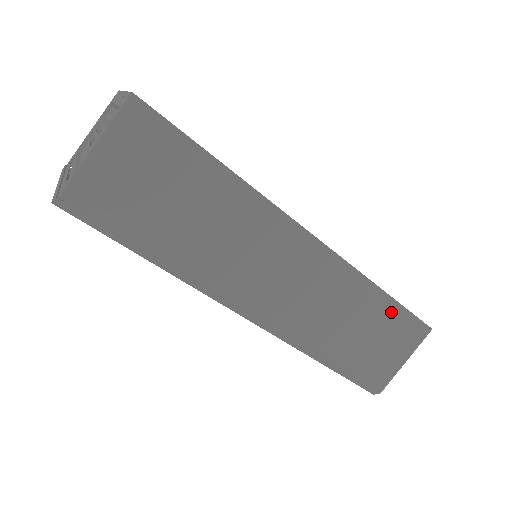
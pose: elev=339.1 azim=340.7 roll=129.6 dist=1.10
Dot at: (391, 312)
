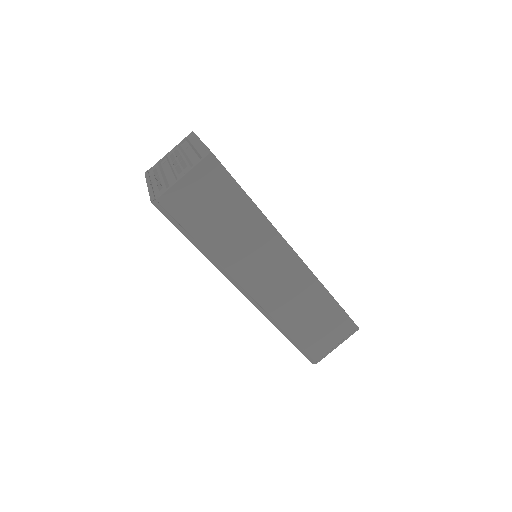
Dot at: (334, 311)
